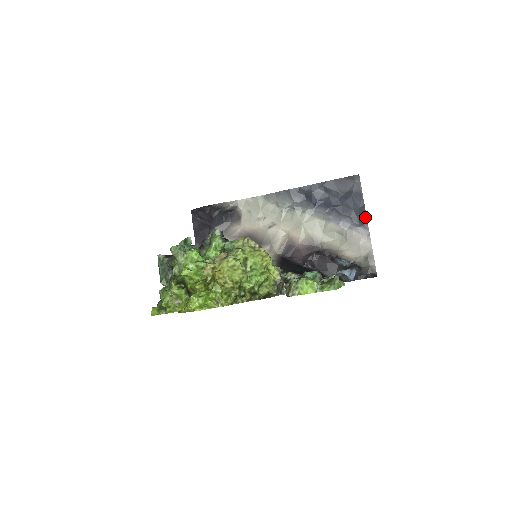
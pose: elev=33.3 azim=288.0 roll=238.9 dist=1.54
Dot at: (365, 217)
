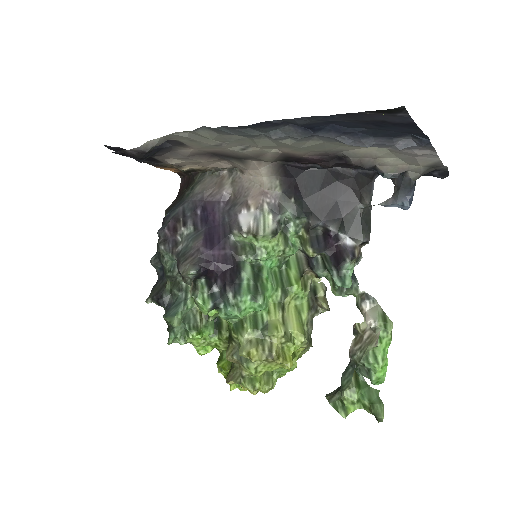
Dot at: (424, 136)
